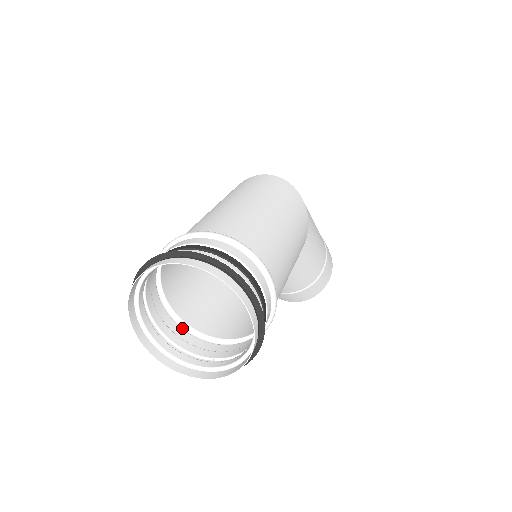
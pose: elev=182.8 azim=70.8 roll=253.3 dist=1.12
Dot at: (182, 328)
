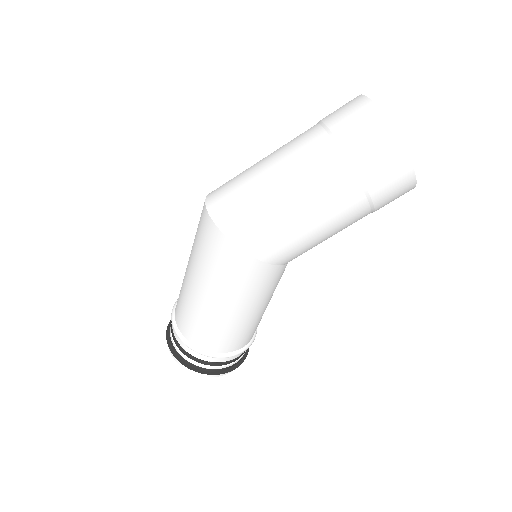
Dot at: occluded
